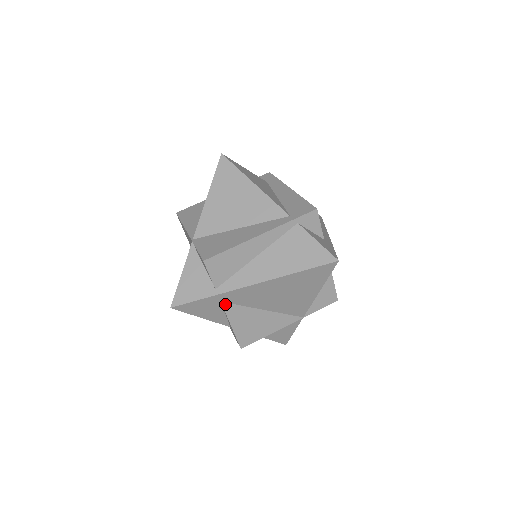
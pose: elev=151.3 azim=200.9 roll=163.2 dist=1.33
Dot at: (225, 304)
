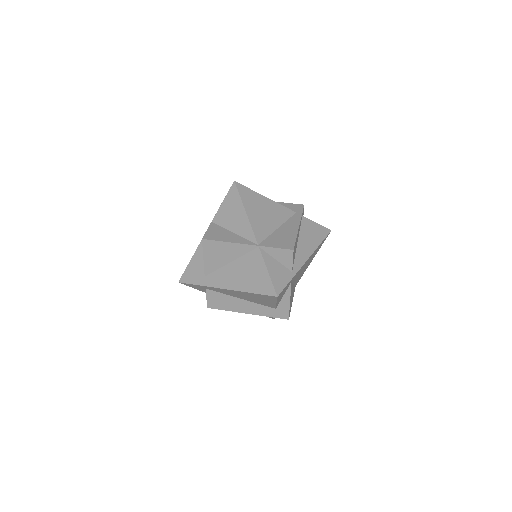
Dot at: (291, 283)
